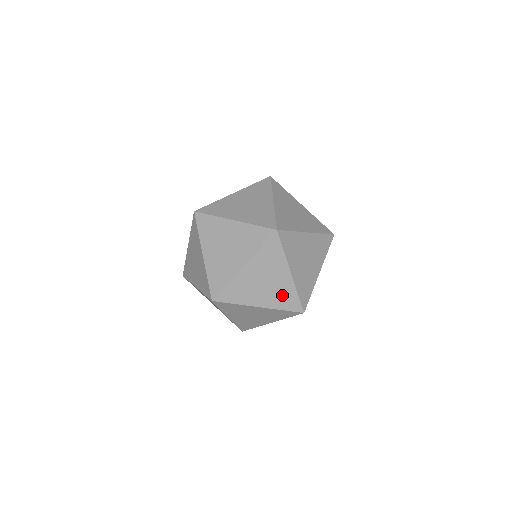
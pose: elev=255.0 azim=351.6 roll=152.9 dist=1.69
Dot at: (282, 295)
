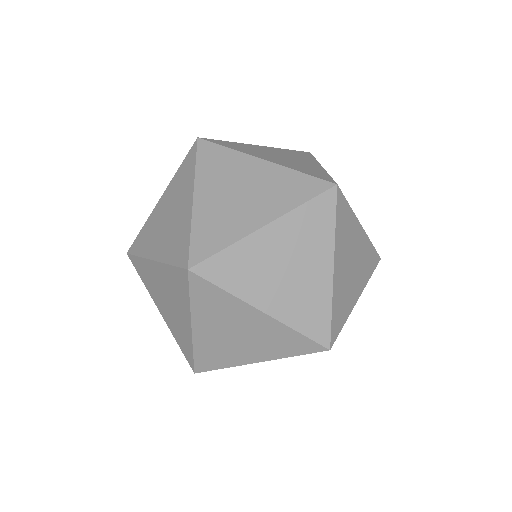
Dot at: (276, 340)
